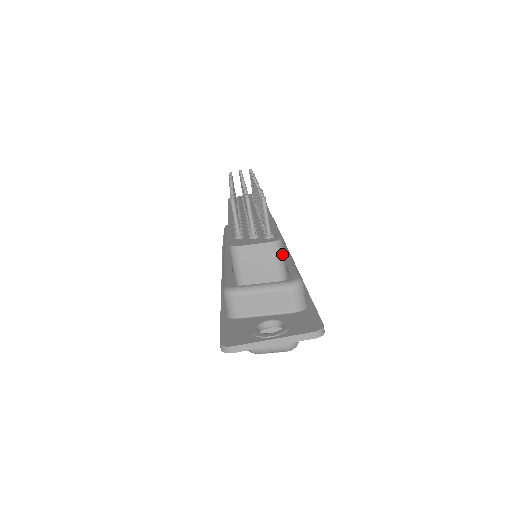
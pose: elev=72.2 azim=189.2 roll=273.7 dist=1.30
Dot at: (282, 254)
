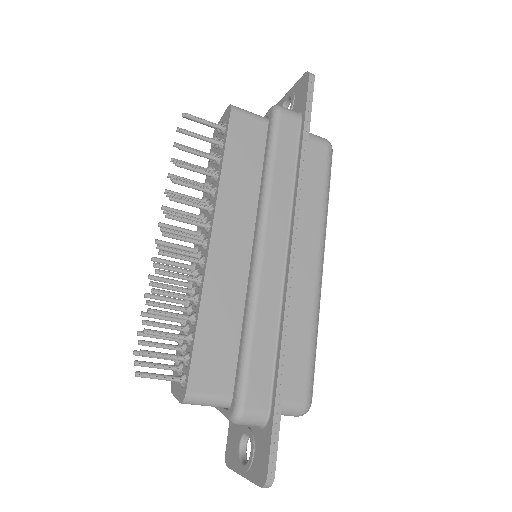
Dot at: (202, 400)
